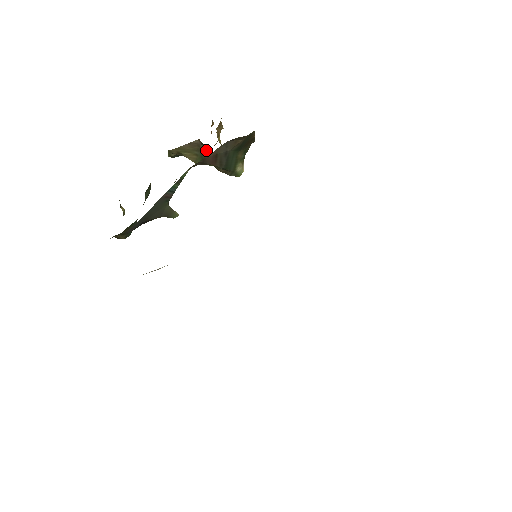
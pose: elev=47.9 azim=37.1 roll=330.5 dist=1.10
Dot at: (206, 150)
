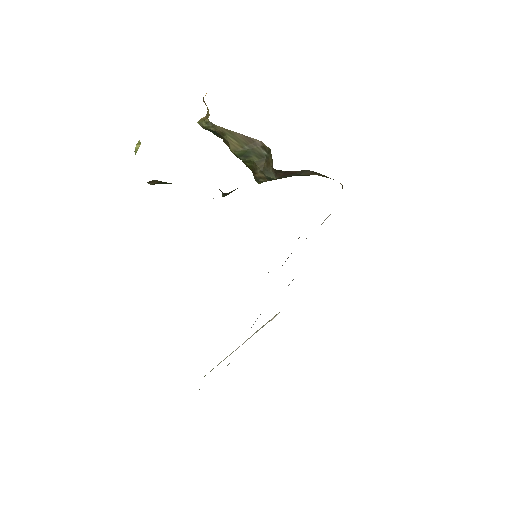
Dot at: (261, 153)
